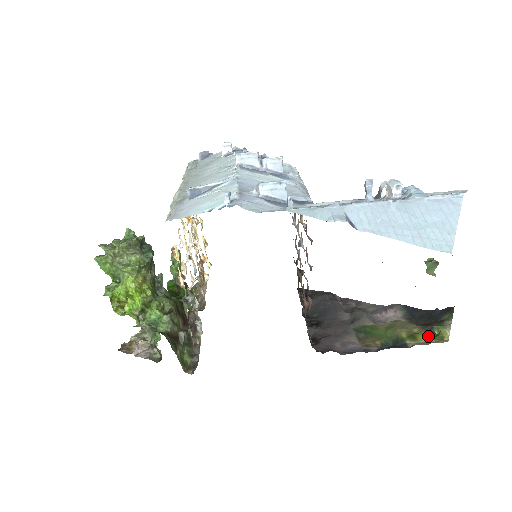
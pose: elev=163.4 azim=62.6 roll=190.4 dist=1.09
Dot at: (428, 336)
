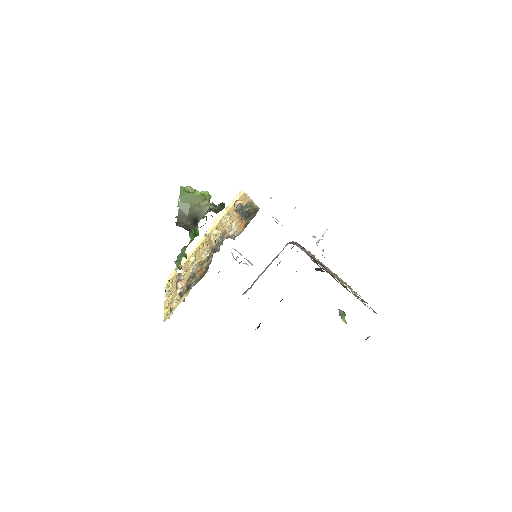
Dot at: occluded
